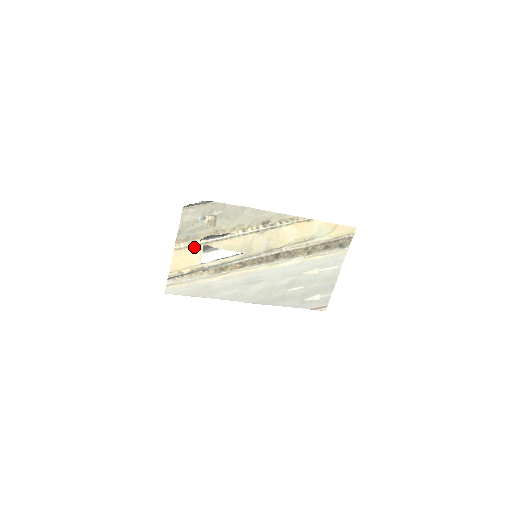
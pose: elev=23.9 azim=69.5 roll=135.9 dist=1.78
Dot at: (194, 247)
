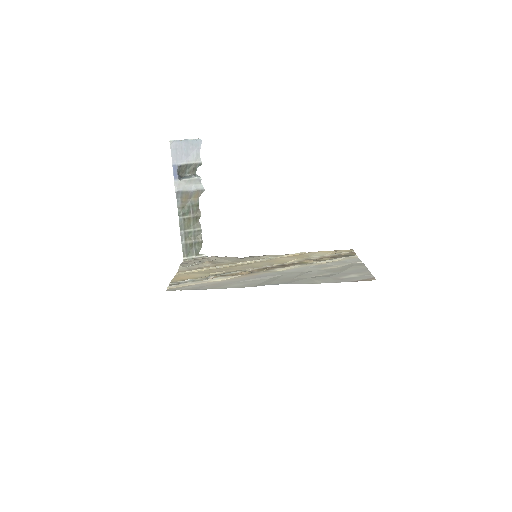
Dot at: (196, 272)
